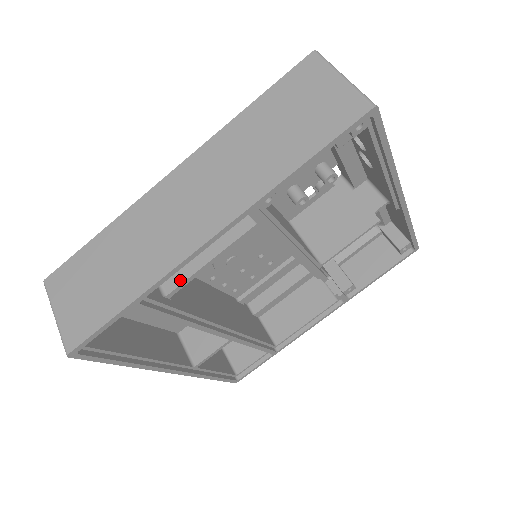
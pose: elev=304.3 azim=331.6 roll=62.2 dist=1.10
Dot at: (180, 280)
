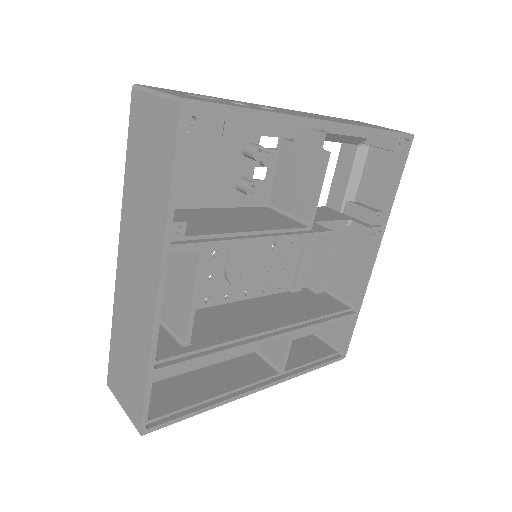
Dot at: (185, 327)
